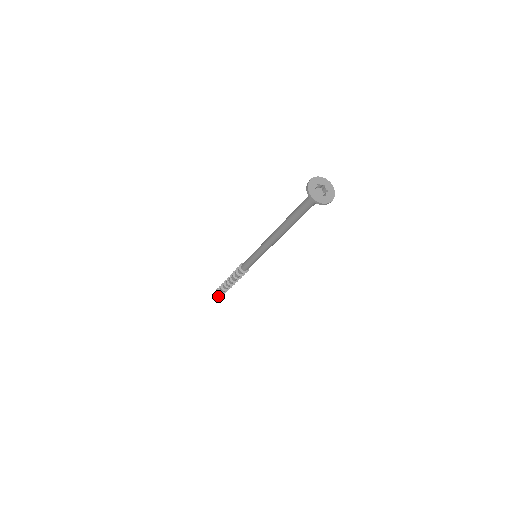
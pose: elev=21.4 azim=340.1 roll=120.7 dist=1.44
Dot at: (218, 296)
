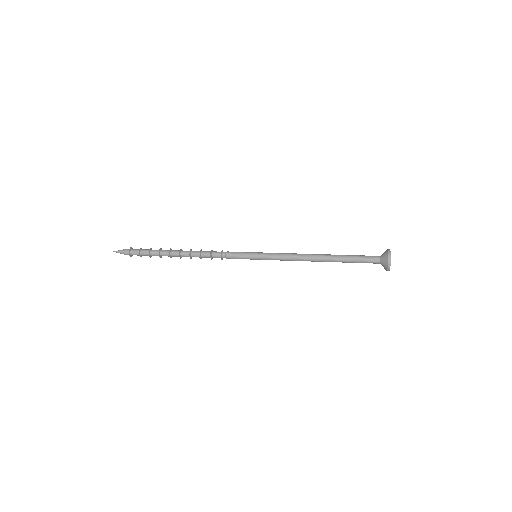
Dot at: (133, 254)
